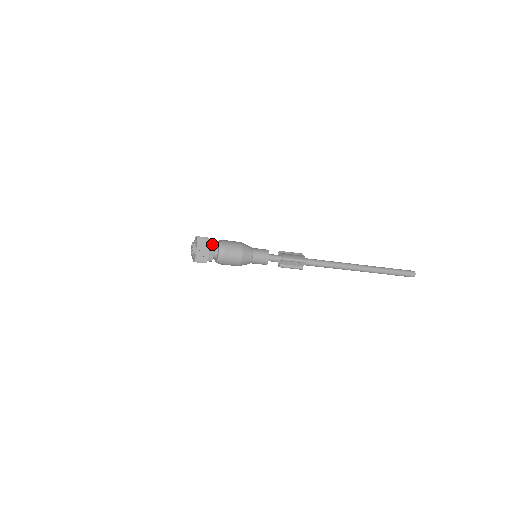
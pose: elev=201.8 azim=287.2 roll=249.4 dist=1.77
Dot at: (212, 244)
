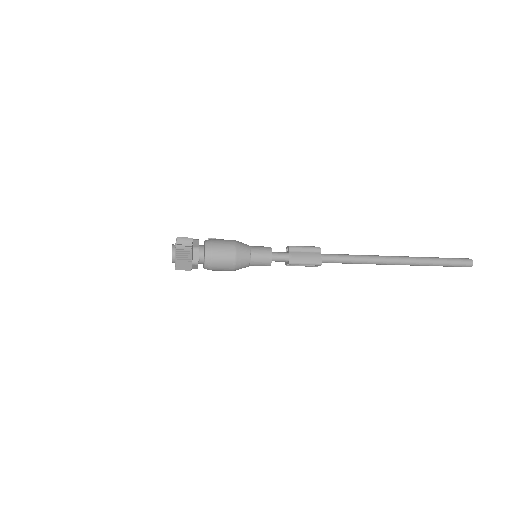
Dot at: (195, 254)
